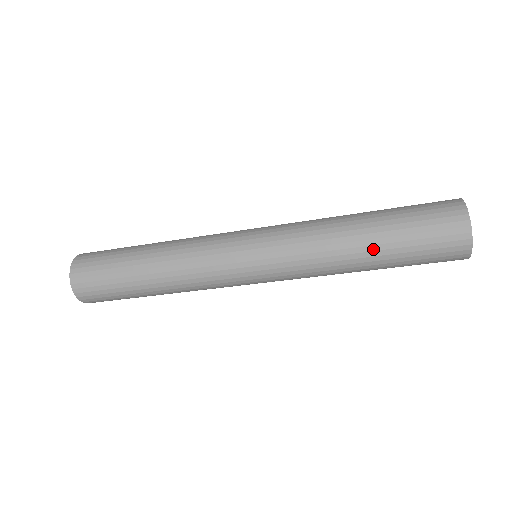
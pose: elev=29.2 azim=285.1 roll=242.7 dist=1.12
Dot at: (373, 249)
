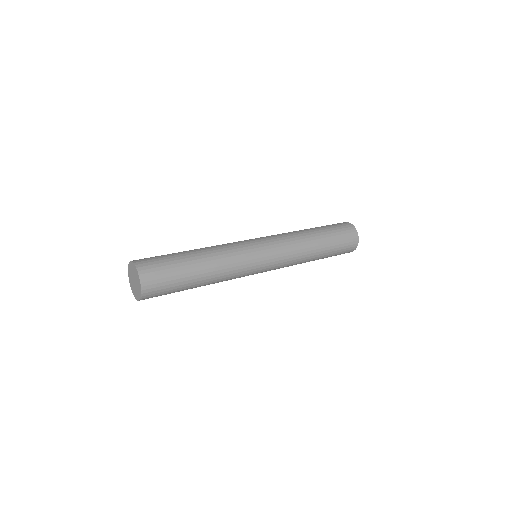
Dot at: occluded
